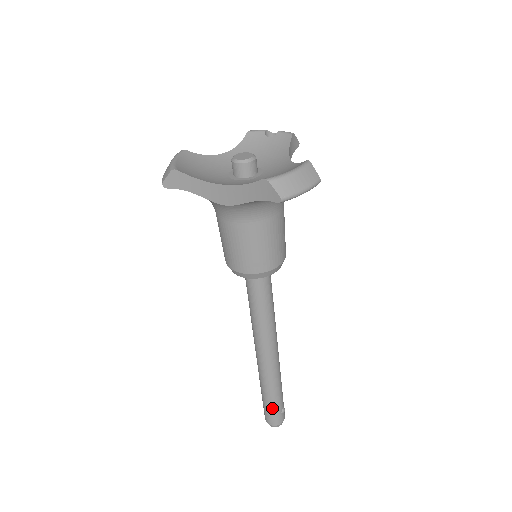
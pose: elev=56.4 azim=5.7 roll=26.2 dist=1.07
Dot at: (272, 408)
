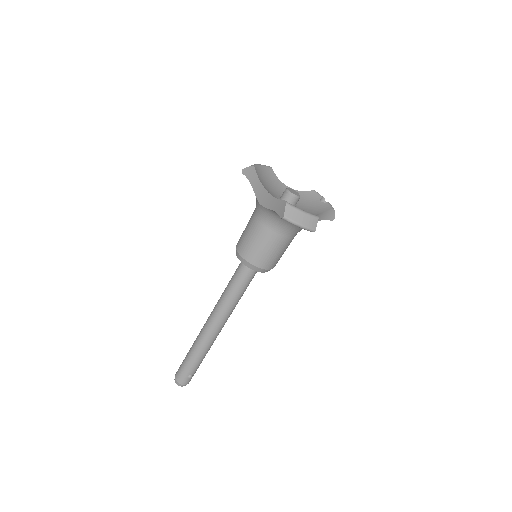
Dot at: (185, 366)
